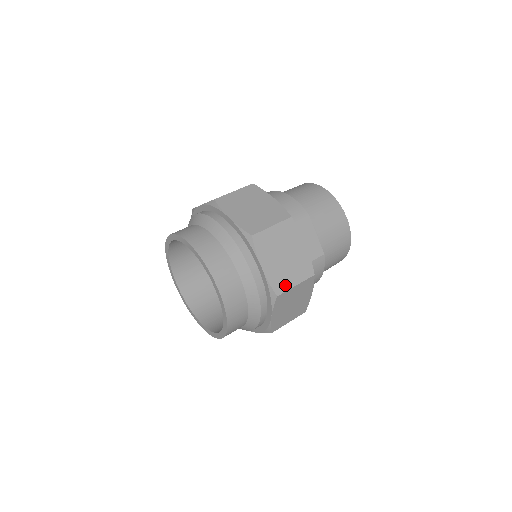
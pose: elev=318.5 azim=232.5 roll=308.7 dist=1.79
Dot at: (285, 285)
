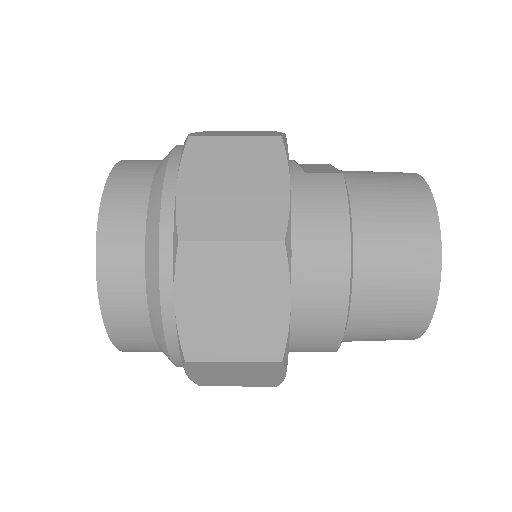
Dot at: occluded
